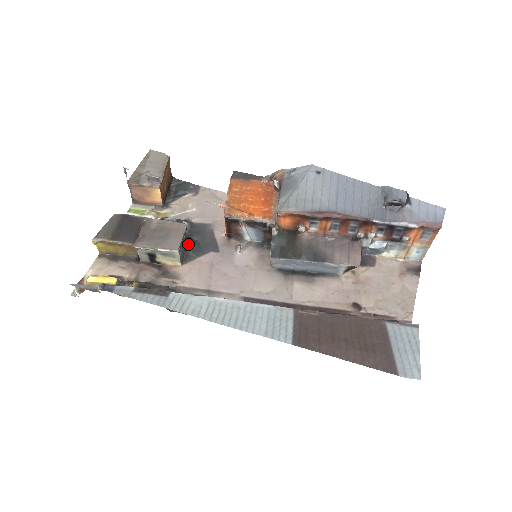
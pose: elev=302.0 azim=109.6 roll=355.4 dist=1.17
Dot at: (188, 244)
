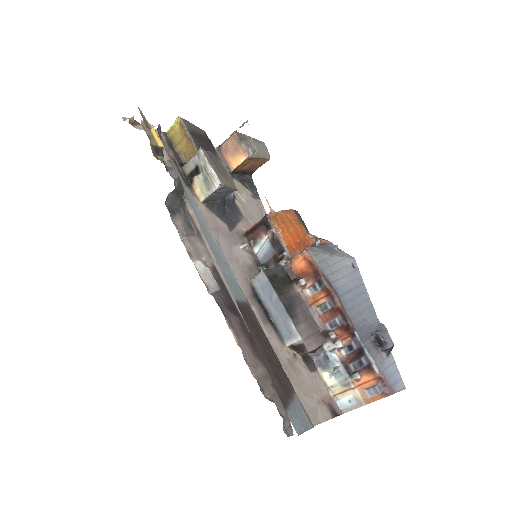
Dot at: (220, 201)
